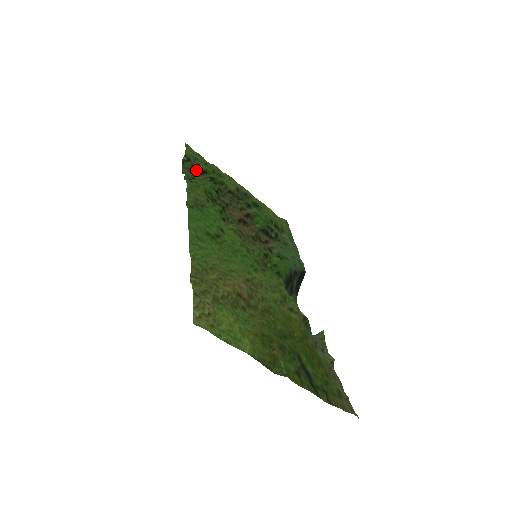
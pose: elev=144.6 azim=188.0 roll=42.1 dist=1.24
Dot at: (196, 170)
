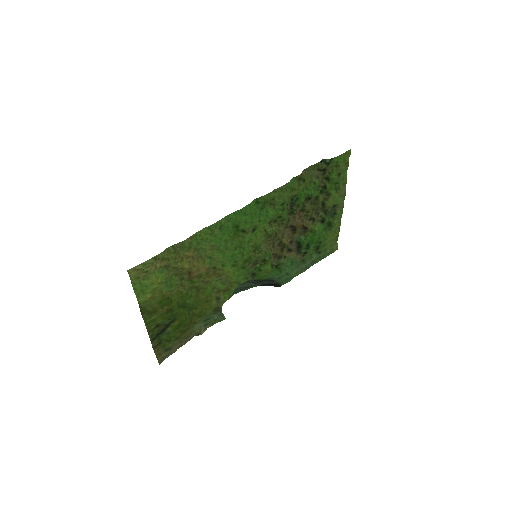
Dot at: (324, 172)
